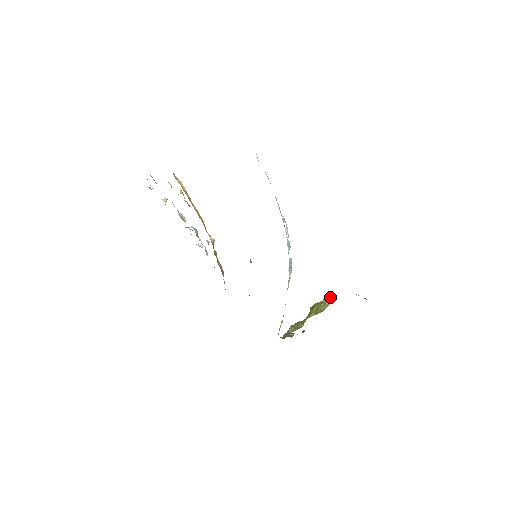
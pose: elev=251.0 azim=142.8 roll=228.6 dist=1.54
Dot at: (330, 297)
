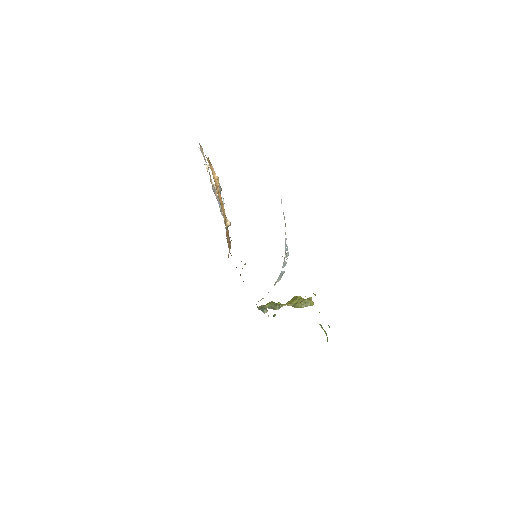
Dot at: (311, 301)
